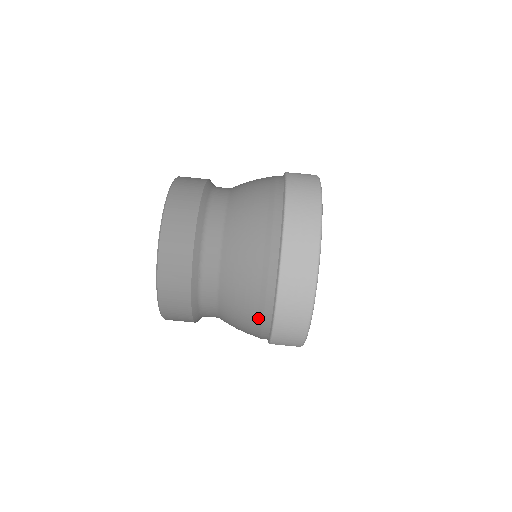
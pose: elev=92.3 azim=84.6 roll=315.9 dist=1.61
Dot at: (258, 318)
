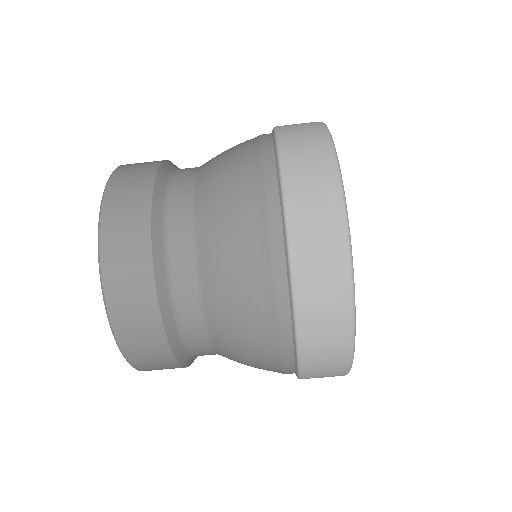
Dot at: occluded
